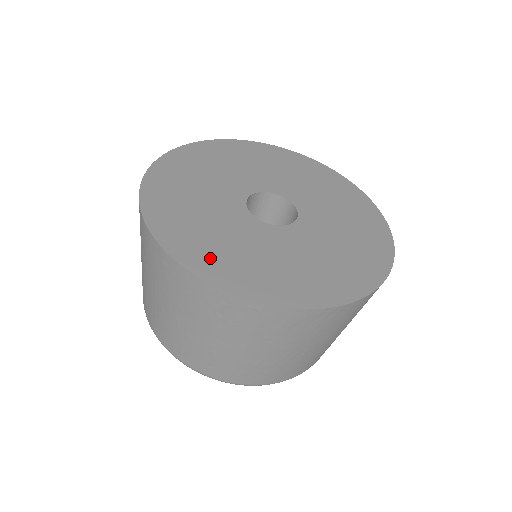
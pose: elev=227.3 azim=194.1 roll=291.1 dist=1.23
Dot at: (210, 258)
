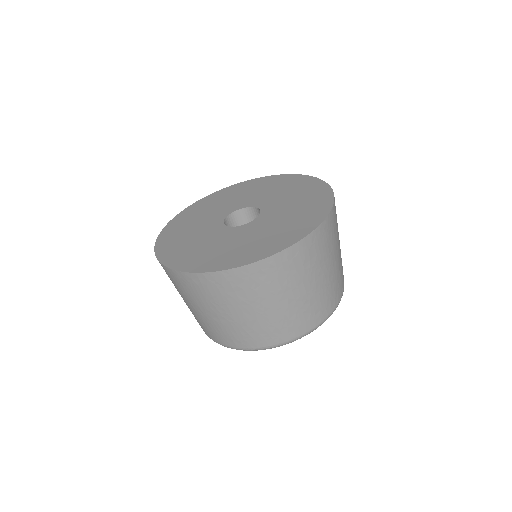
Dot at: (171, 239)
